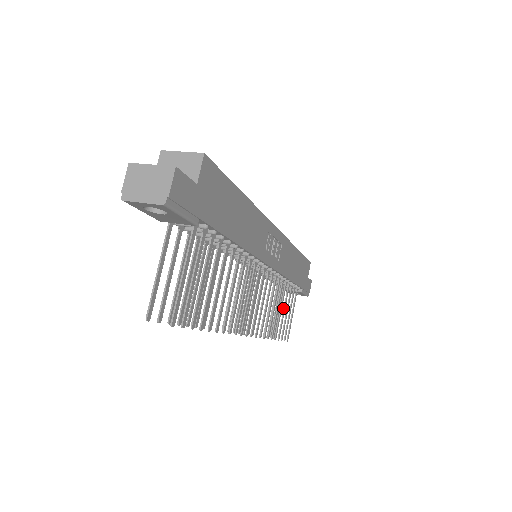
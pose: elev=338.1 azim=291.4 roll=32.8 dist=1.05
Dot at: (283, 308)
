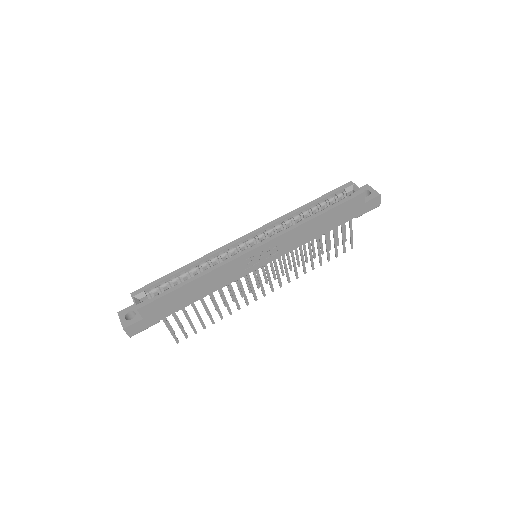
Dot at: occluded
